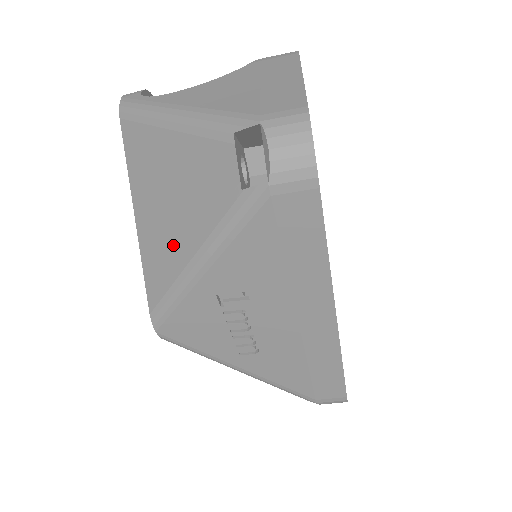
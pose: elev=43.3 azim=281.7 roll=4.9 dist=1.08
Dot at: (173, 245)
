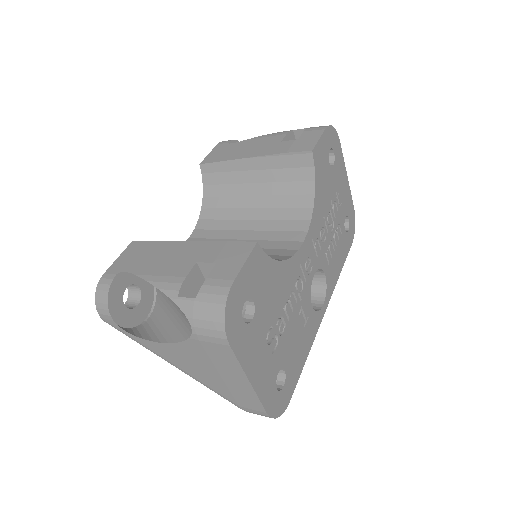
Dot at: occluded
